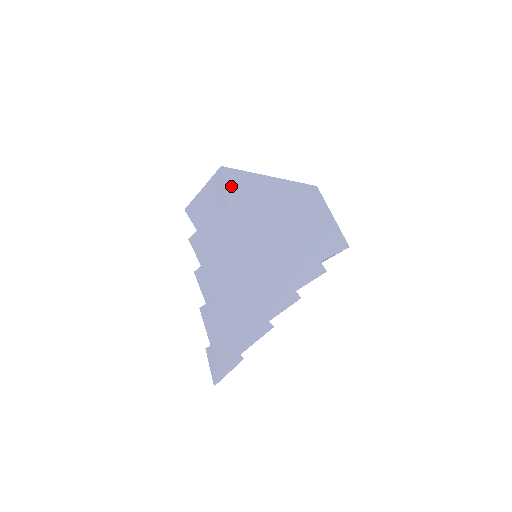
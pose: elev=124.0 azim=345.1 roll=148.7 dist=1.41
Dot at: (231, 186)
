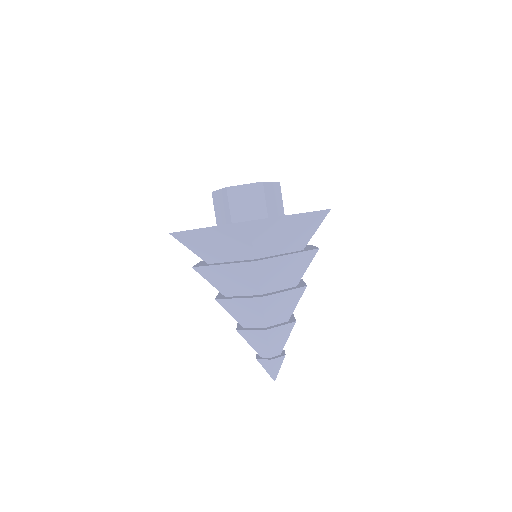
Dot at: (258, 234)
